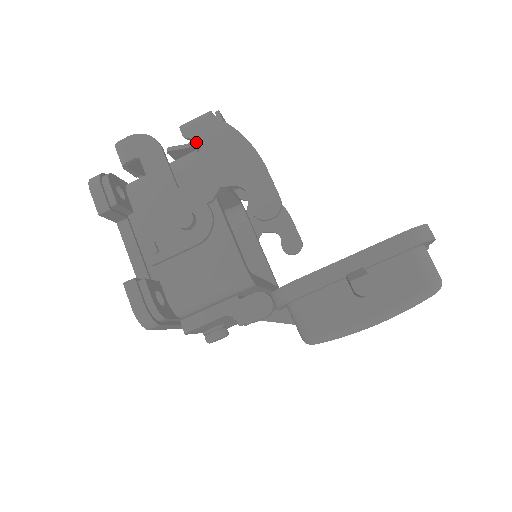
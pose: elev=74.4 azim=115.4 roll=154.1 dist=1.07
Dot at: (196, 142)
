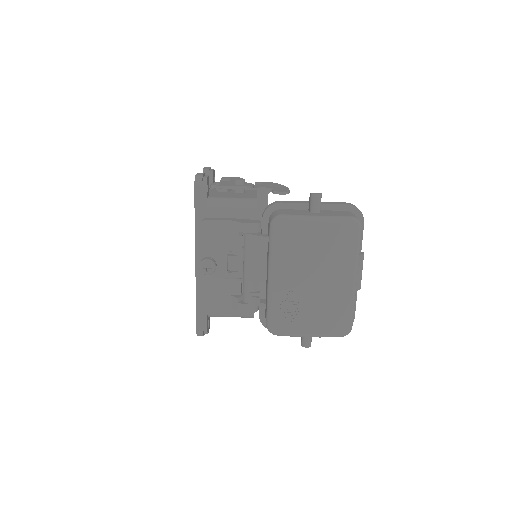
Dot at: occluded
